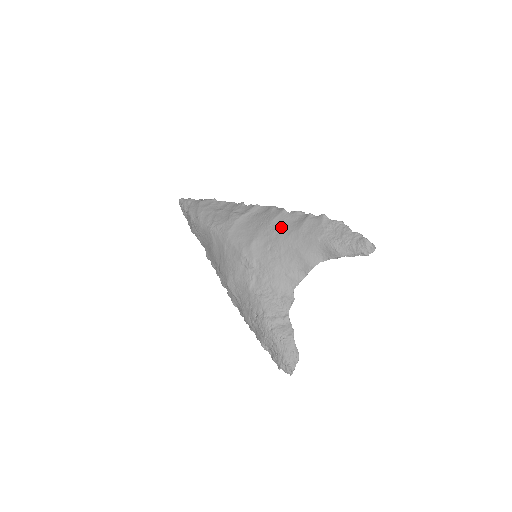
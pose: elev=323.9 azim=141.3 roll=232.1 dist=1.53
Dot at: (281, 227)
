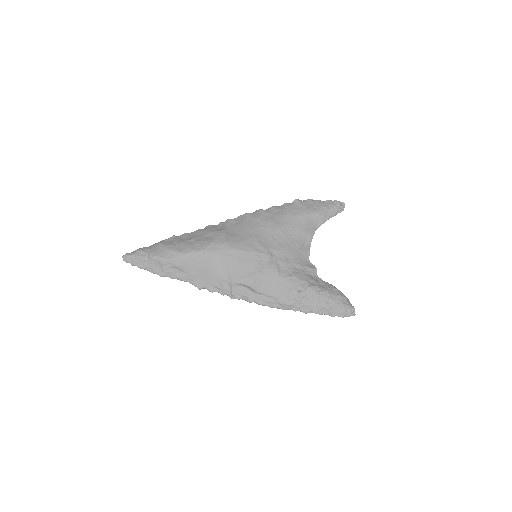
Dot at: (272, 219)
